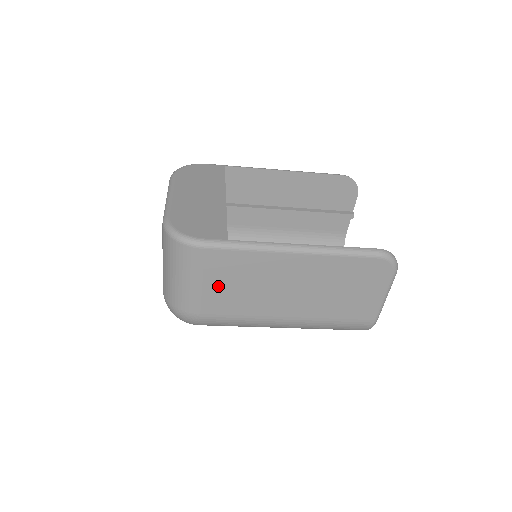
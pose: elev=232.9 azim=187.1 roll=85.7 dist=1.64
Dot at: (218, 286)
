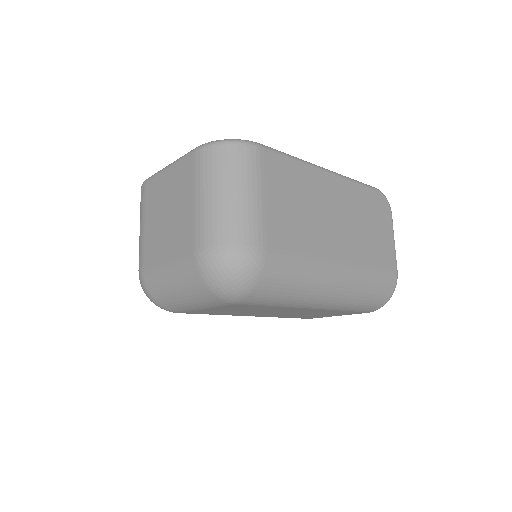
Dot at: (279, 204)
